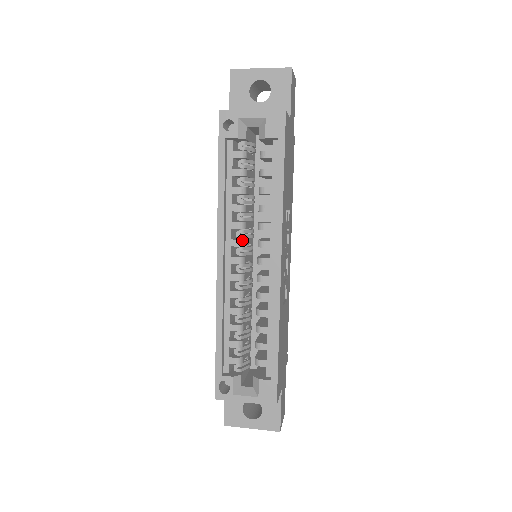
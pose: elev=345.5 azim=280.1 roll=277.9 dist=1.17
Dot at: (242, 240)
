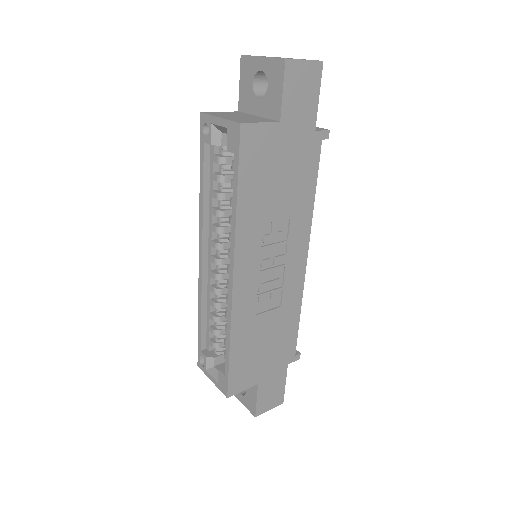
Dot at: (219, 244)
